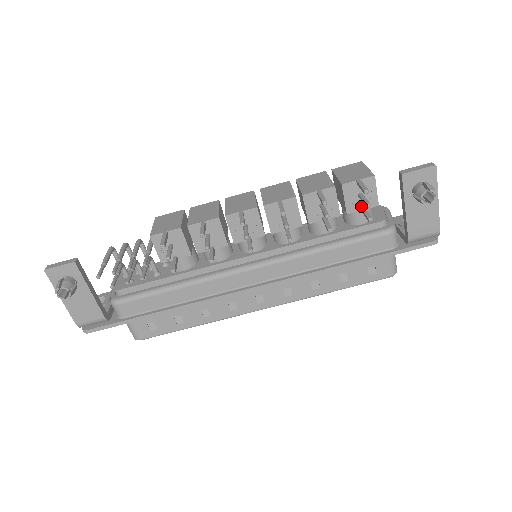
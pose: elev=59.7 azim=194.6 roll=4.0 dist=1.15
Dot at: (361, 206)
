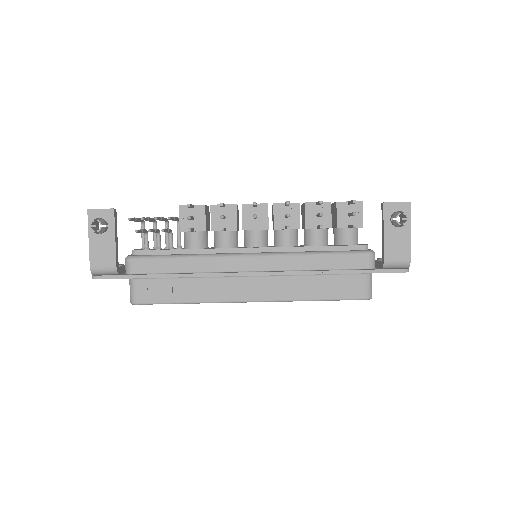
Dot at: (349, 224)
